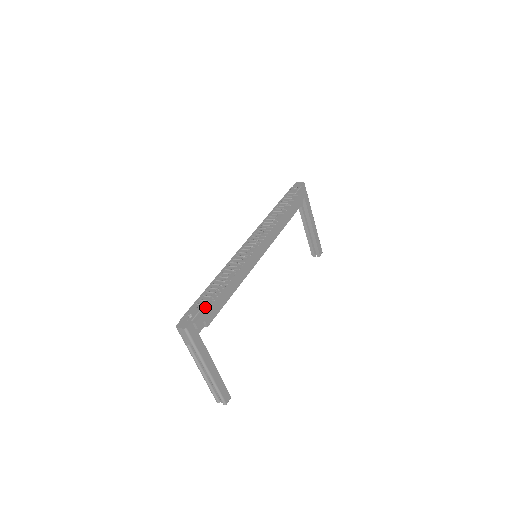
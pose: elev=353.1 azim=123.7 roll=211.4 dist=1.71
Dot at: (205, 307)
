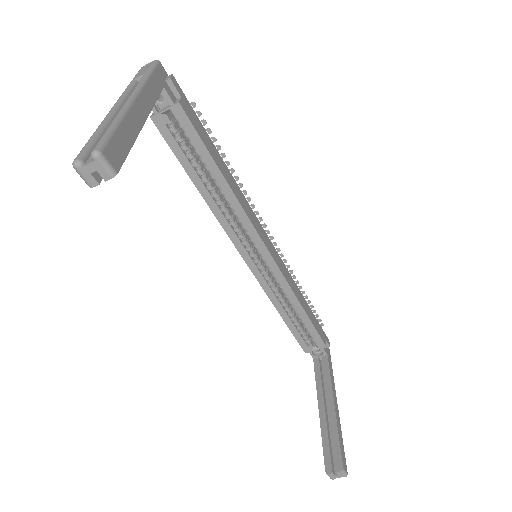
Dot at: occluded
